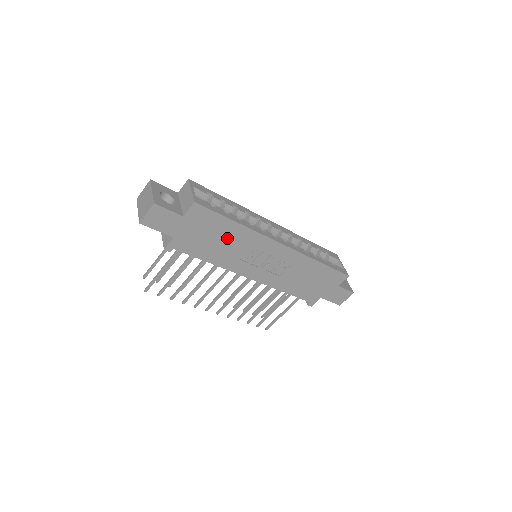
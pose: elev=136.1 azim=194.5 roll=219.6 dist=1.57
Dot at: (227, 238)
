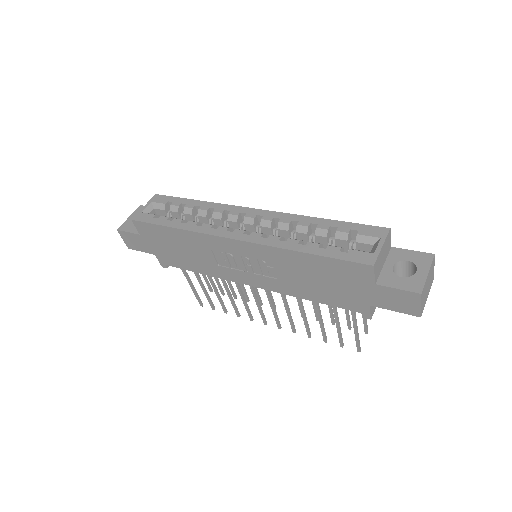
Dot at: (185, 245)
